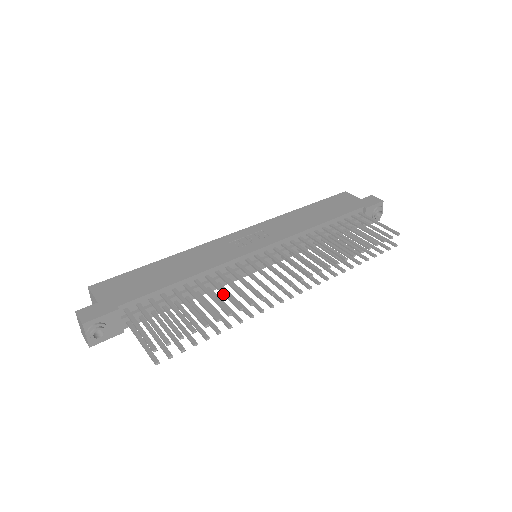
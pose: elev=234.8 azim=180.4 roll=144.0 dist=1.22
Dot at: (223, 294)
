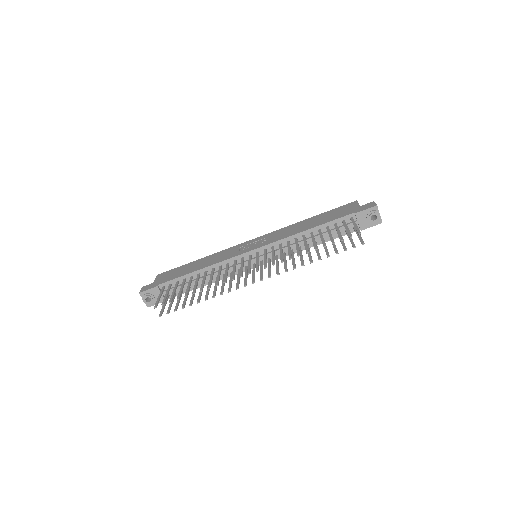
Dot at: (210, 279)
